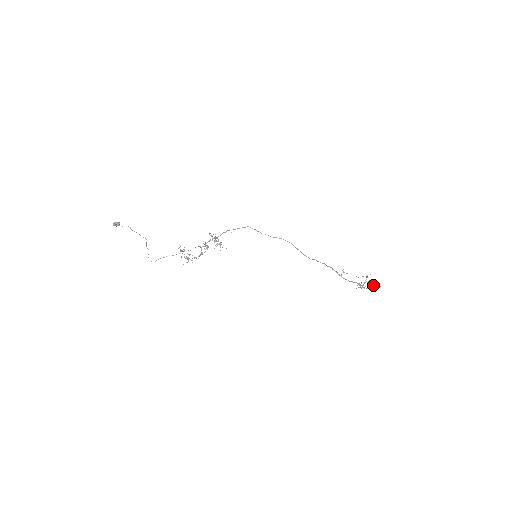
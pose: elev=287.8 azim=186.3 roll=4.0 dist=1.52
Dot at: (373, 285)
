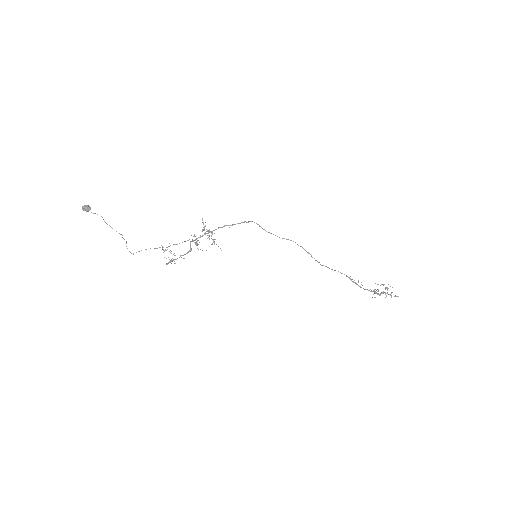
Dot at: (391, 295)
